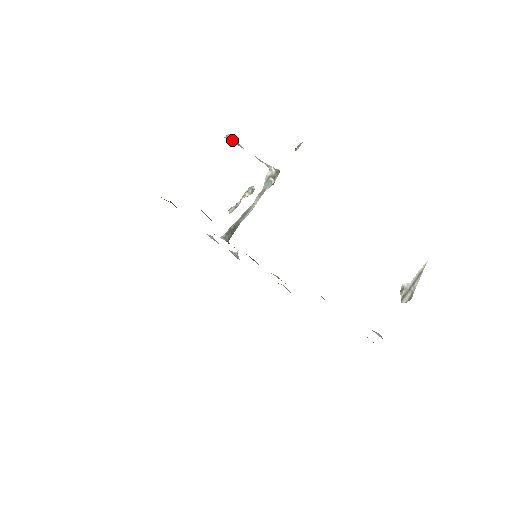
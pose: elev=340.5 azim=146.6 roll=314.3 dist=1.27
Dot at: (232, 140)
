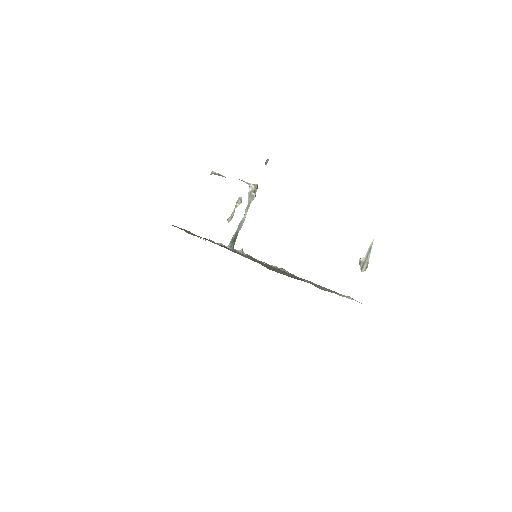
Dot at: (216, 174)
